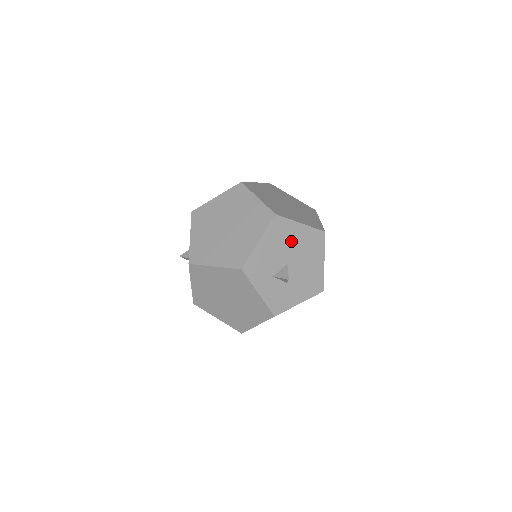
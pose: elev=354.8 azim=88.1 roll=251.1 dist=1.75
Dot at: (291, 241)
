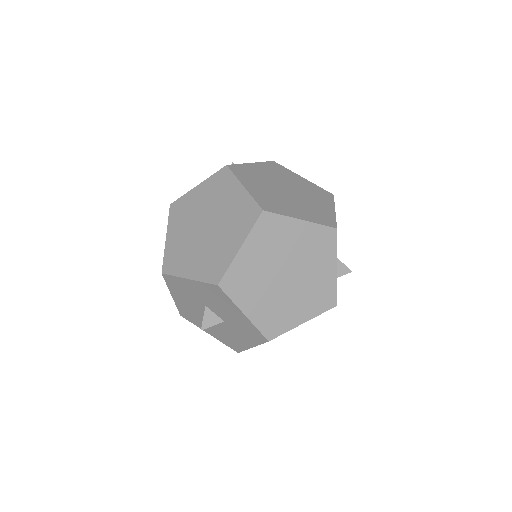
Dot at: occluded
